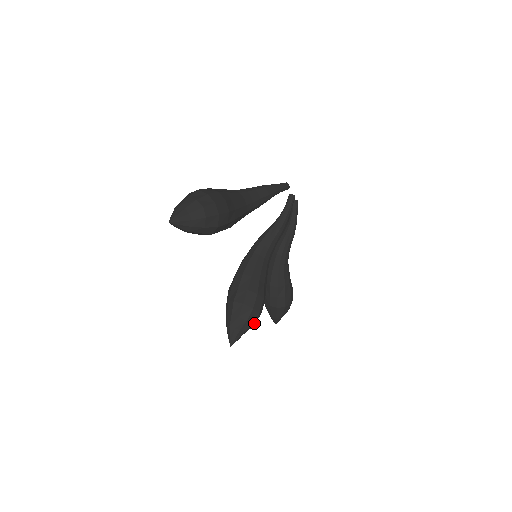
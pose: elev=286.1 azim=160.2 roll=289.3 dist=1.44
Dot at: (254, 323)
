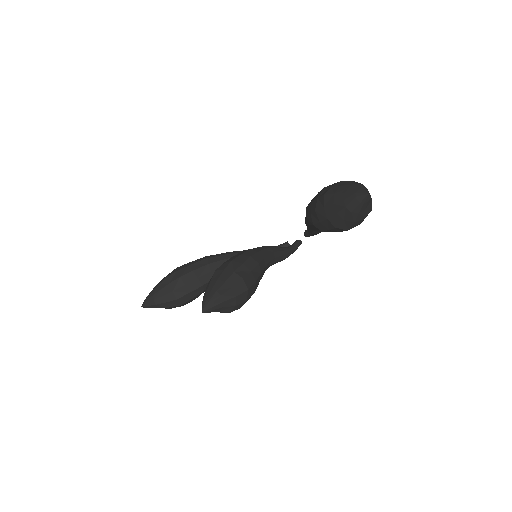
Dot at: occluded
